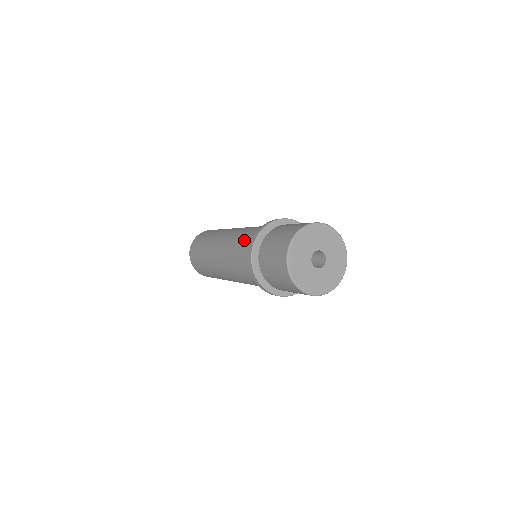
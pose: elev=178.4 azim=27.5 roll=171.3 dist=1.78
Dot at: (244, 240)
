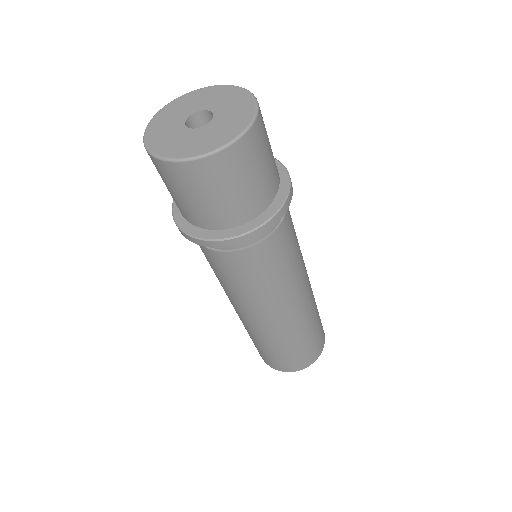
Dot at: occluded
